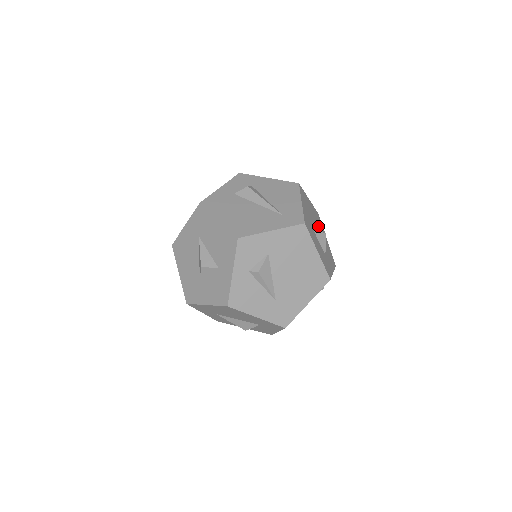
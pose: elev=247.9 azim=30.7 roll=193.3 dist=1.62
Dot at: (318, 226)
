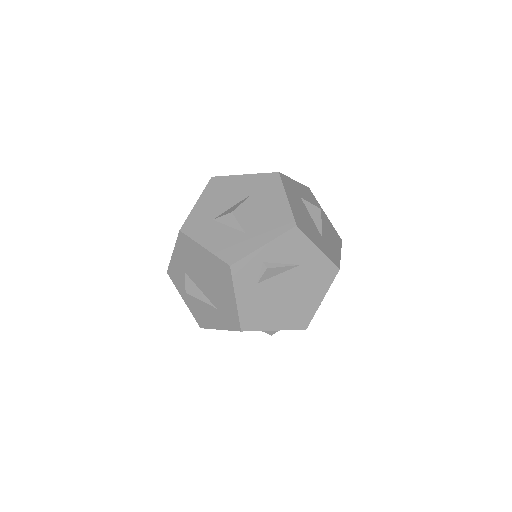
Dot at: (237, 205)
